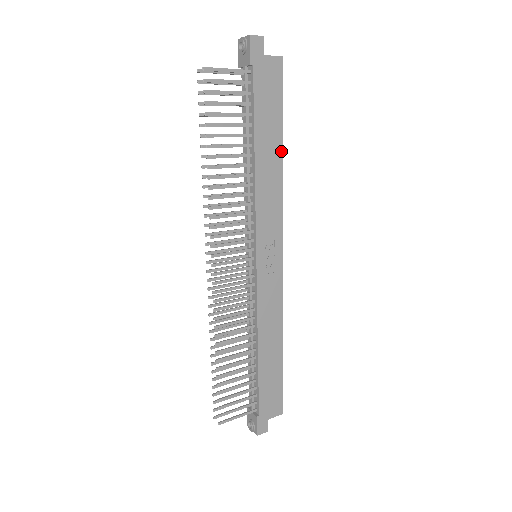
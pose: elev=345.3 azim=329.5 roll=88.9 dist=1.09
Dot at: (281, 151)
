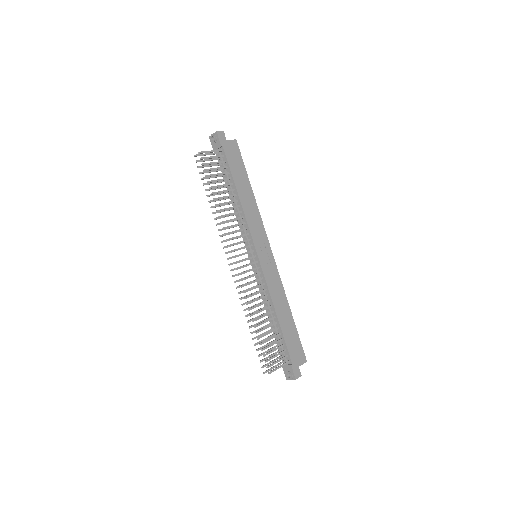
Dot at: (251, 190)
